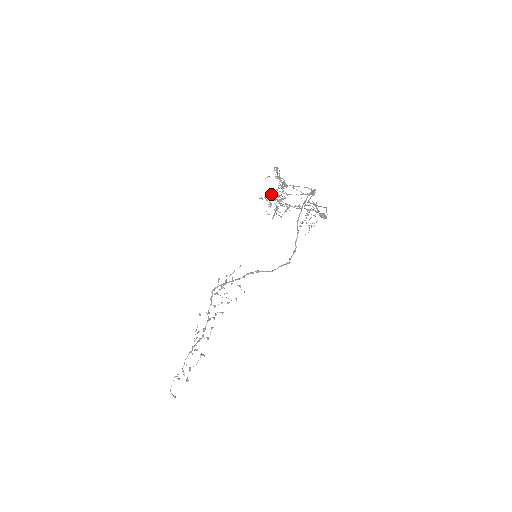
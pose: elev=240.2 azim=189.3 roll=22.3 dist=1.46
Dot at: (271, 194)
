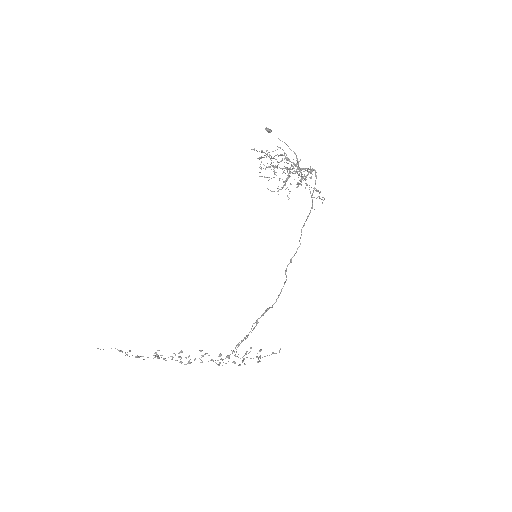
Dot at: (290, 191)
